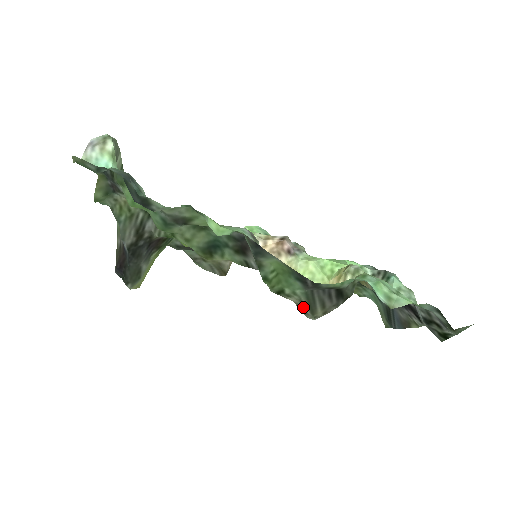
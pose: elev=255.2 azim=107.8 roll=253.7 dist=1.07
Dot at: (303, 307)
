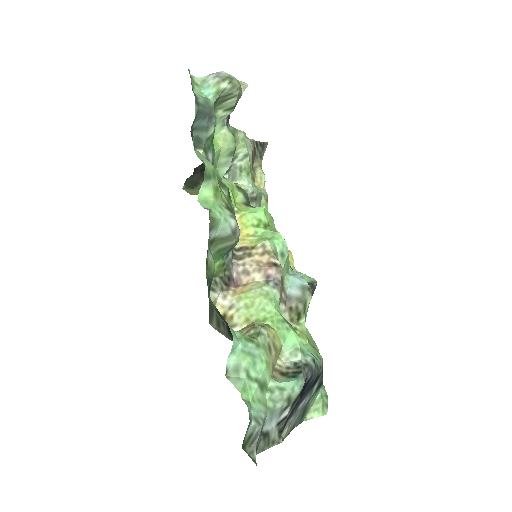
Dot at: occluded
